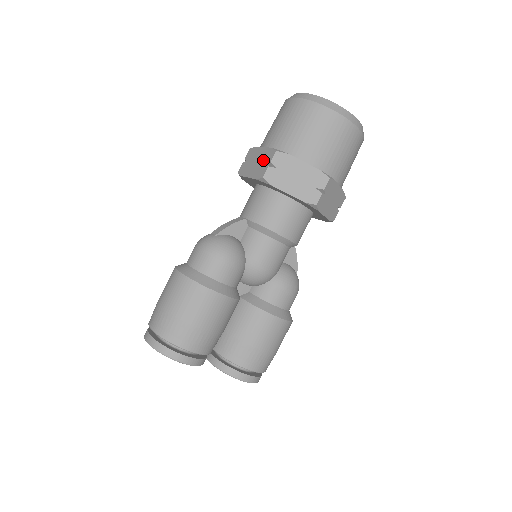
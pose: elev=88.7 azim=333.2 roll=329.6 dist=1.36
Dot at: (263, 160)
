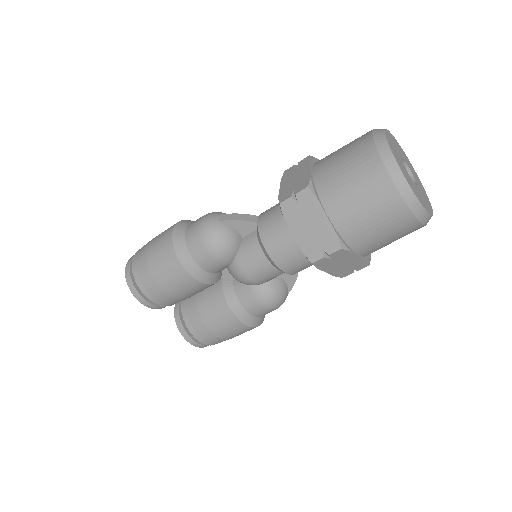
Dot at: (297, 184)
